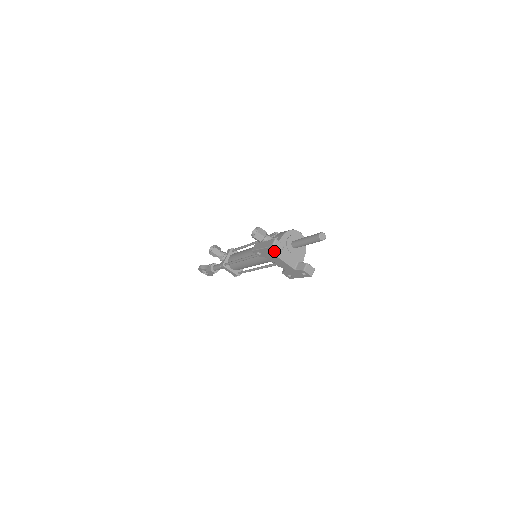
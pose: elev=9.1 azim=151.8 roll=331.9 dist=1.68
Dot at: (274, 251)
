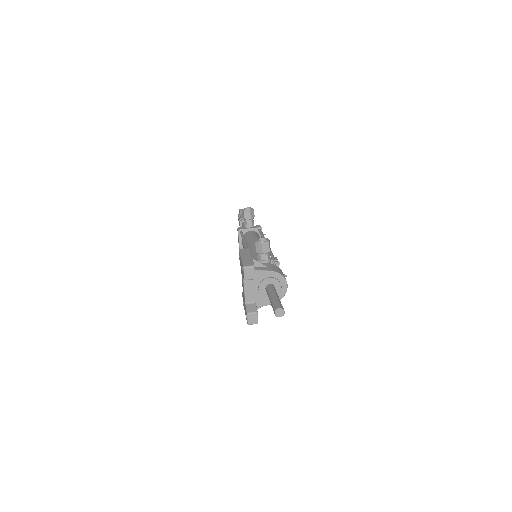
Dot at: occluded
